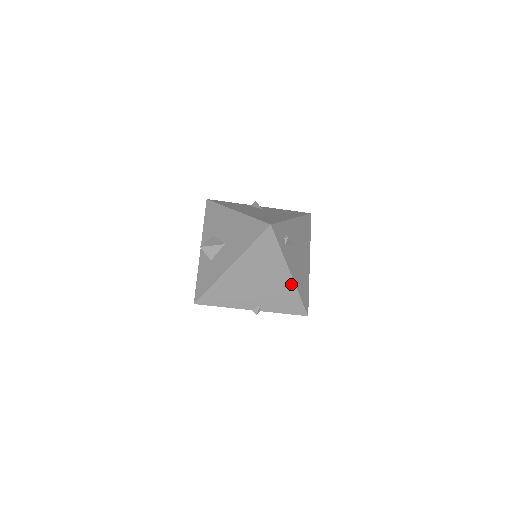
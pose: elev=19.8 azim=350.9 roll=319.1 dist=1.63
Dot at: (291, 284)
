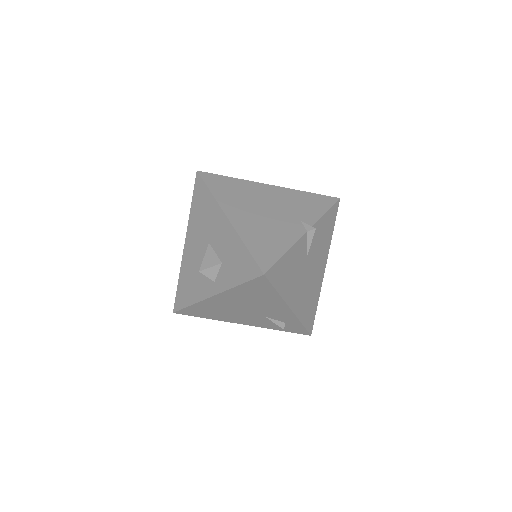
Dot at: (284, 190)
